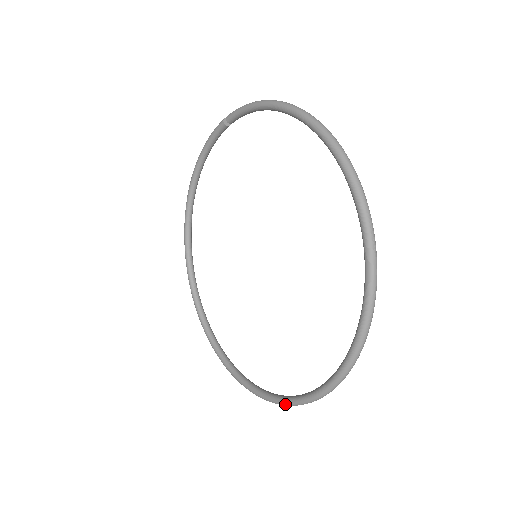
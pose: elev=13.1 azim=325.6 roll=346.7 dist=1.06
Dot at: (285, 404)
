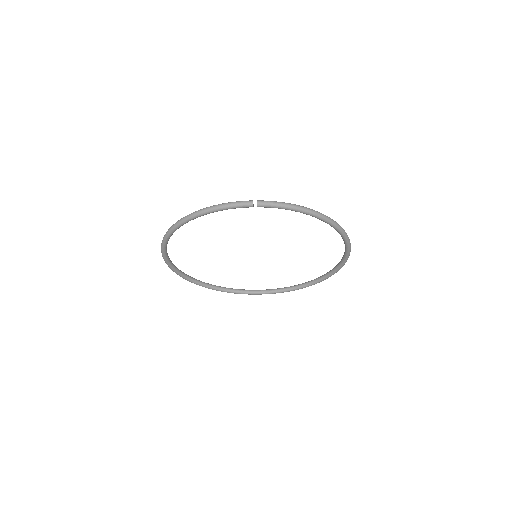
Dot at: occluded
